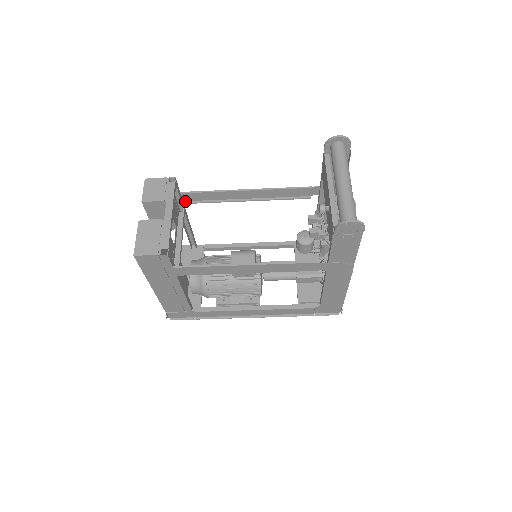
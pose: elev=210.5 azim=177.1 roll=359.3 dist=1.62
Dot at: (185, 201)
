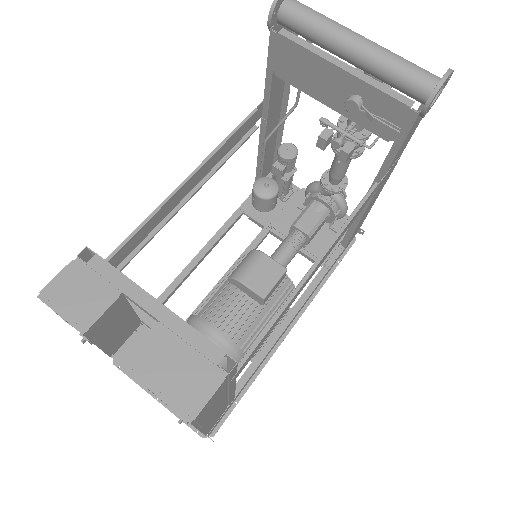
Dot at: occluded
